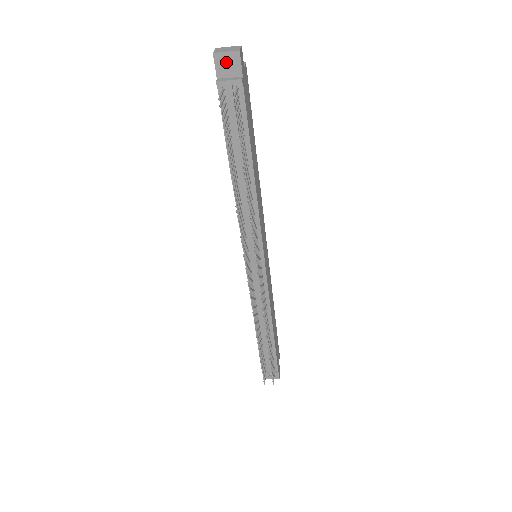
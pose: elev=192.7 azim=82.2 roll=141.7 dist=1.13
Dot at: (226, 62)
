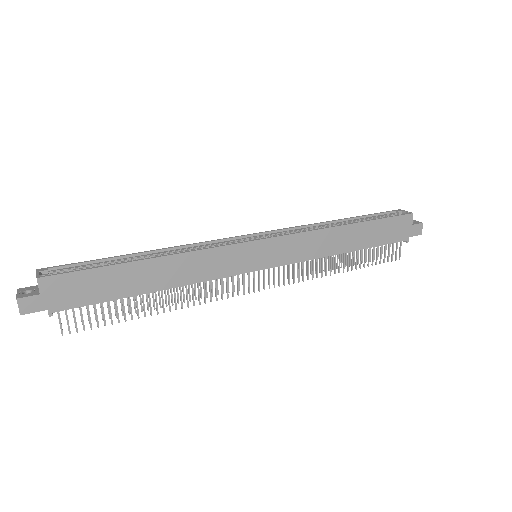
Dot at: occluded
